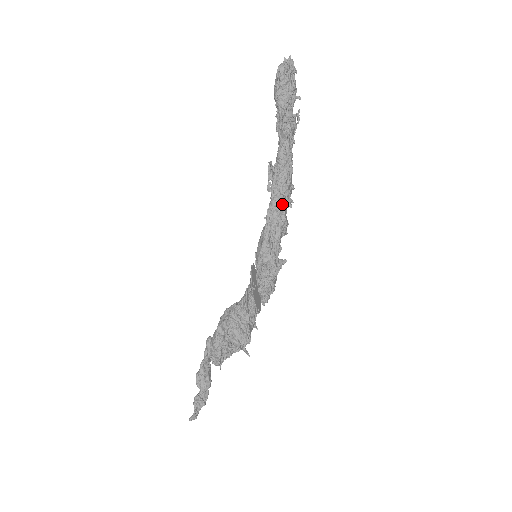
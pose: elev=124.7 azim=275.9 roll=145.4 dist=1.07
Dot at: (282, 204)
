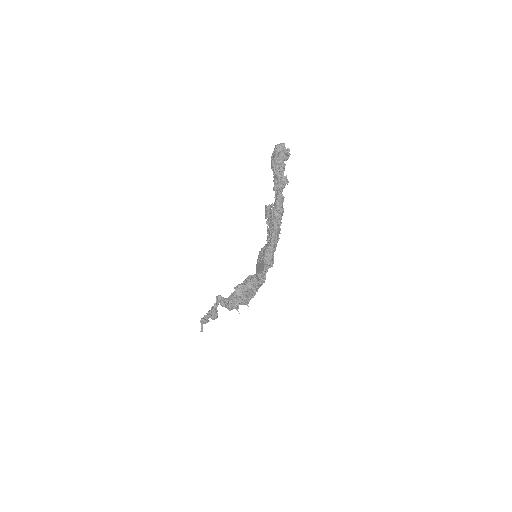
Dot at: (279, 233)
